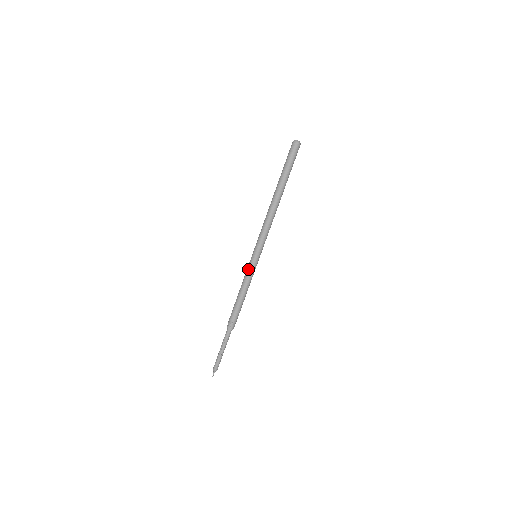
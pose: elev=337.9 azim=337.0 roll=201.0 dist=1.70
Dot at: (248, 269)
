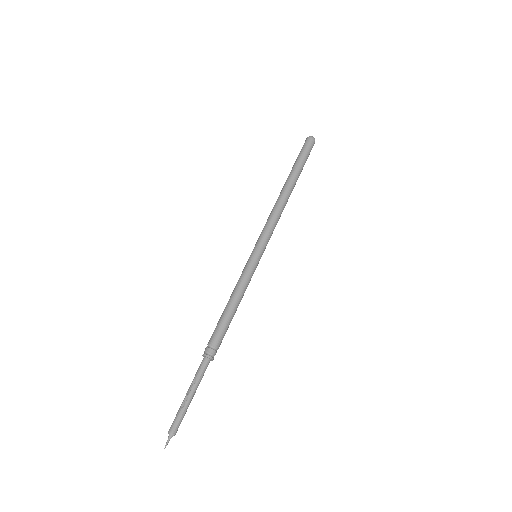
Dot at: (244, 270)
